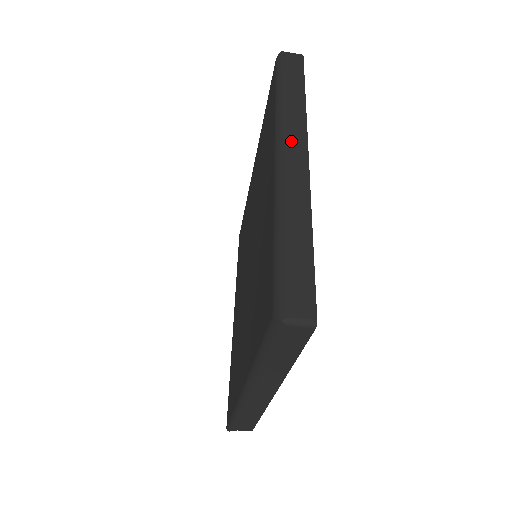
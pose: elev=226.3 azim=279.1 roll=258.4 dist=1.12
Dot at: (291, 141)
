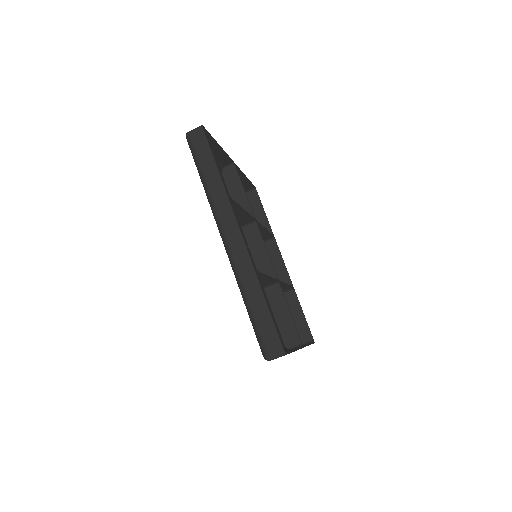
Dot at: (226, 225)
